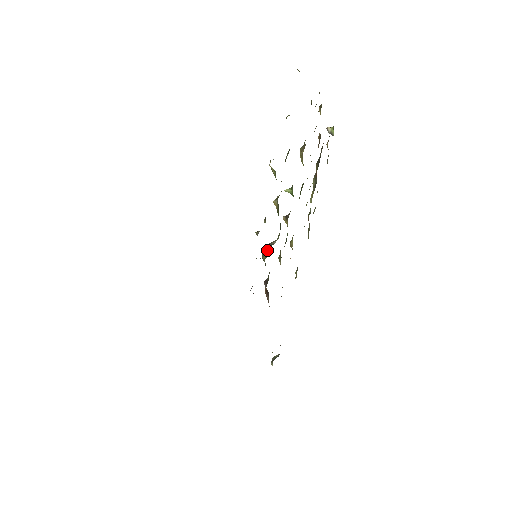
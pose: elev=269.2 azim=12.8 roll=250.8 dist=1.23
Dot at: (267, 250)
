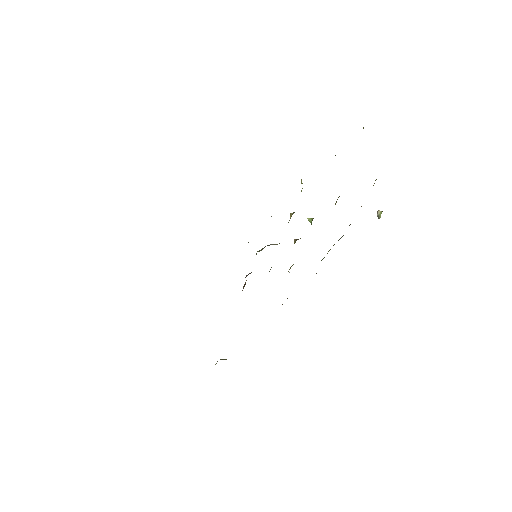
Dot at: (264, 247)
